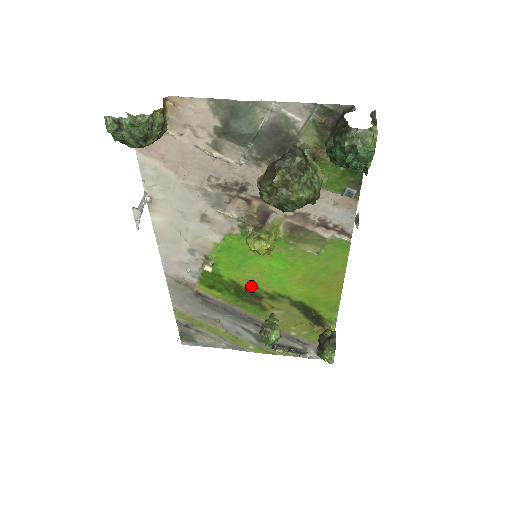
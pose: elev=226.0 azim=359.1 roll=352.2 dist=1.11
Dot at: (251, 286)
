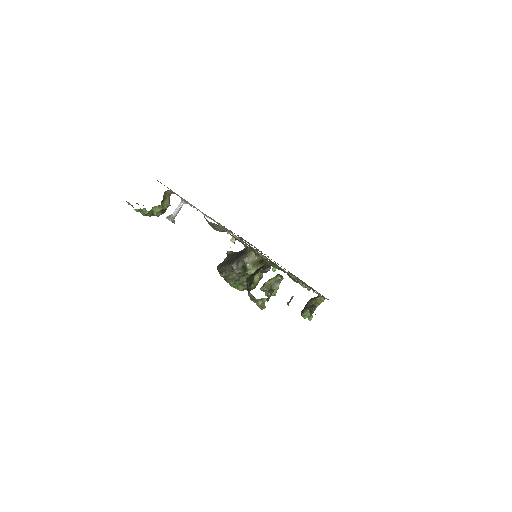
Dot at: occluded
